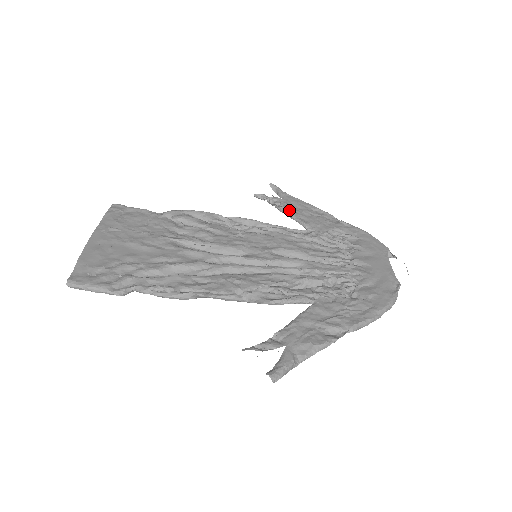
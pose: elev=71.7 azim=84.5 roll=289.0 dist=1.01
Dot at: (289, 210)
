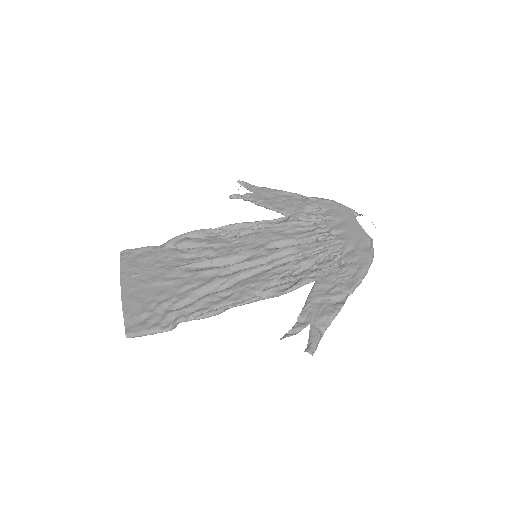
Dot at: (264, 202)
